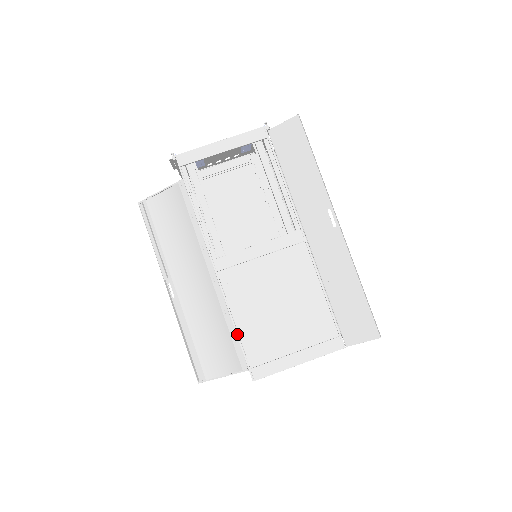
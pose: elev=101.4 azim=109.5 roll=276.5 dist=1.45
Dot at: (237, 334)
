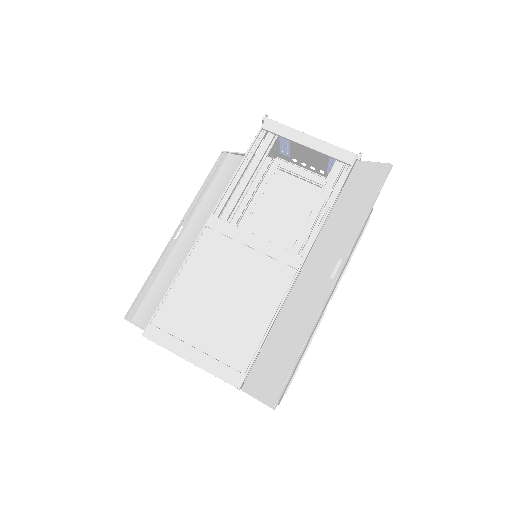
Dot at: (170, 287)
